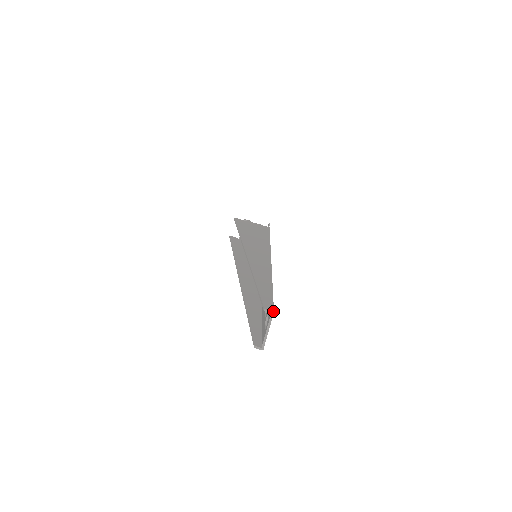
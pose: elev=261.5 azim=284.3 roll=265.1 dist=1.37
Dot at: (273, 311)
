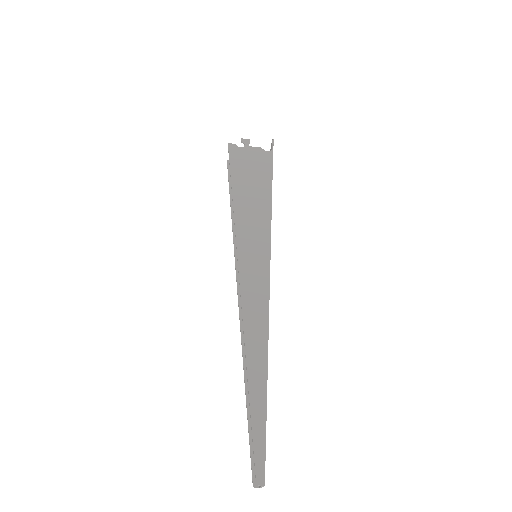
Dot at: (264, 485)
